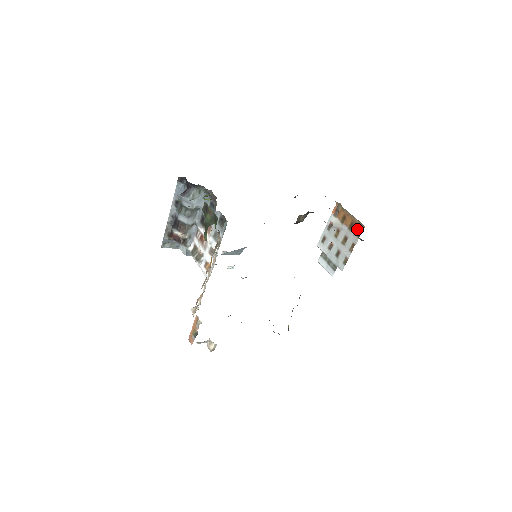
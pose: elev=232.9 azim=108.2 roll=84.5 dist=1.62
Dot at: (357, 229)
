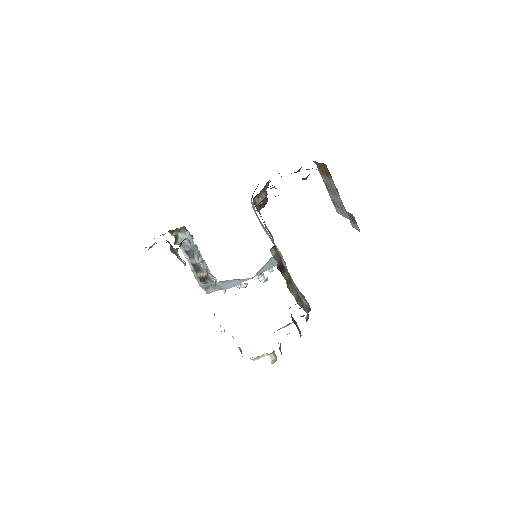
Dot at: (327, 172)
